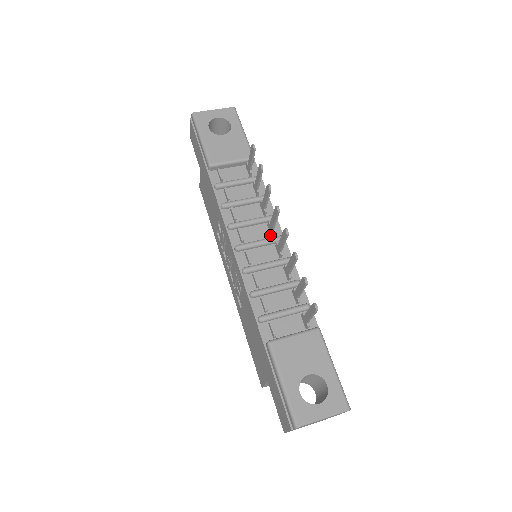
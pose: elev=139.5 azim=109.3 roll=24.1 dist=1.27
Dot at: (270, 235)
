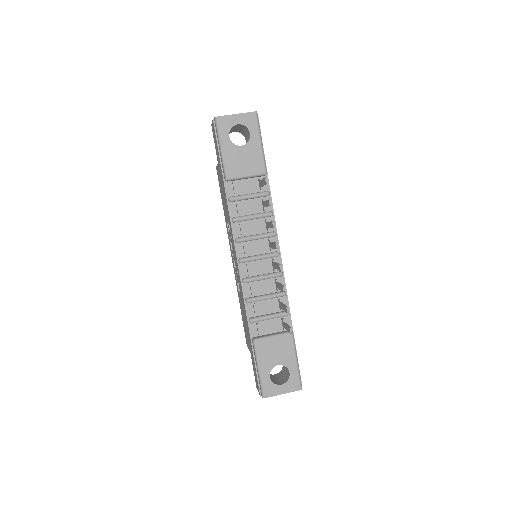
Dot at: (269, 249)
